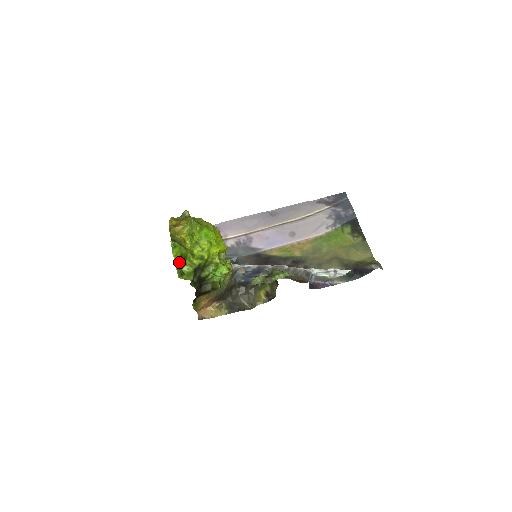
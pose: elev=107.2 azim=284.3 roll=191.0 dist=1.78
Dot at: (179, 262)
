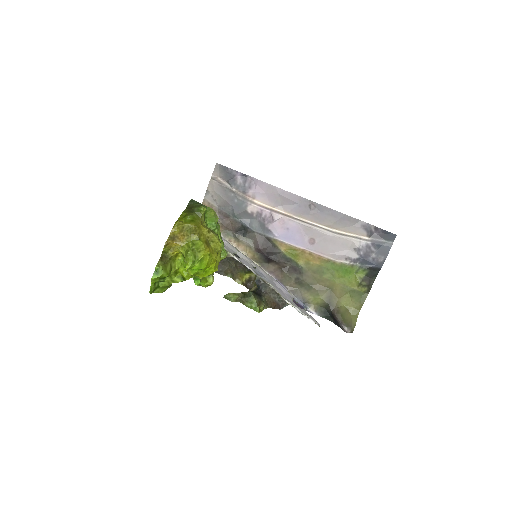
Dot at: (157, 281)
